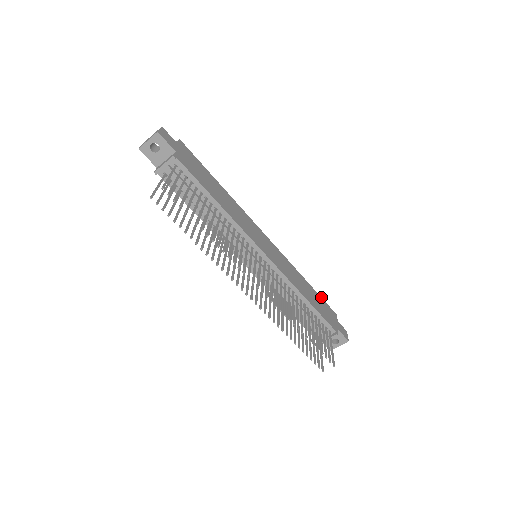
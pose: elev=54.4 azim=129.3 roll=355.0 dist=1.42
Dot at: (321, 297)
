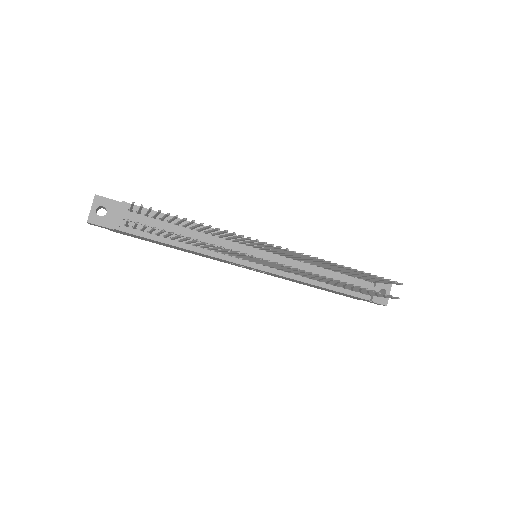
Dot at: occluded
